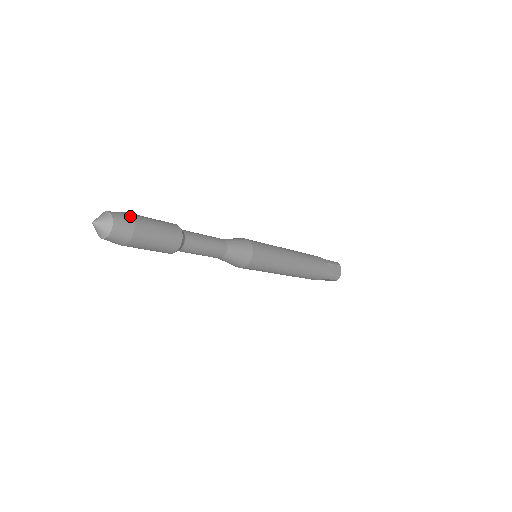
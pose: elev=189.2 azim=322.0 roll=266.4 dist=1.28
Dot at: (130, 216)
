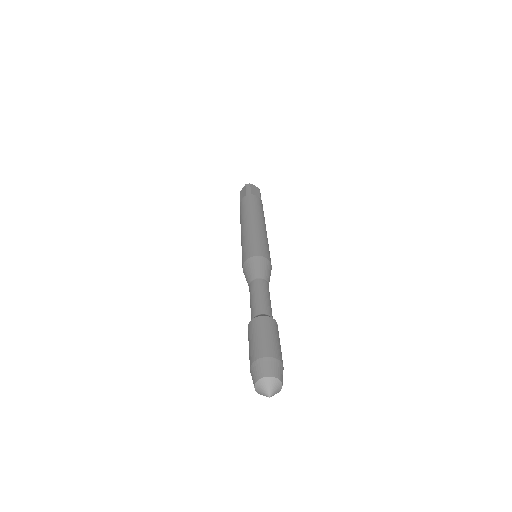
Dot at: (283, 368)
